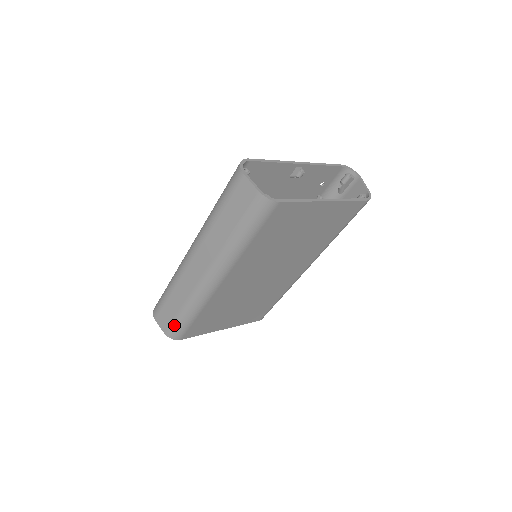
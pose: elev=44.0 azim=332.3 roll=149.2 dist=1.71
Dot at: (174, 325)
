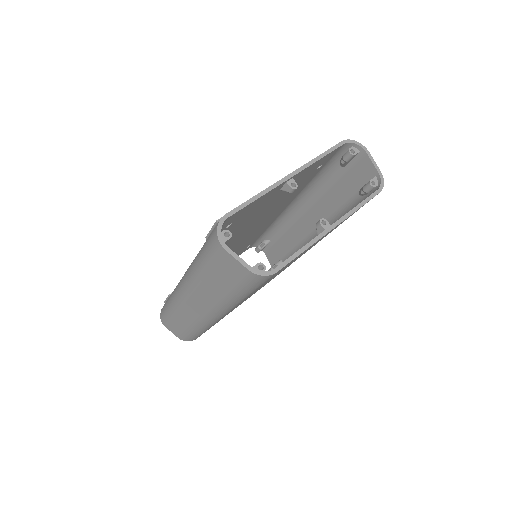
Dot at: (186, 336)
